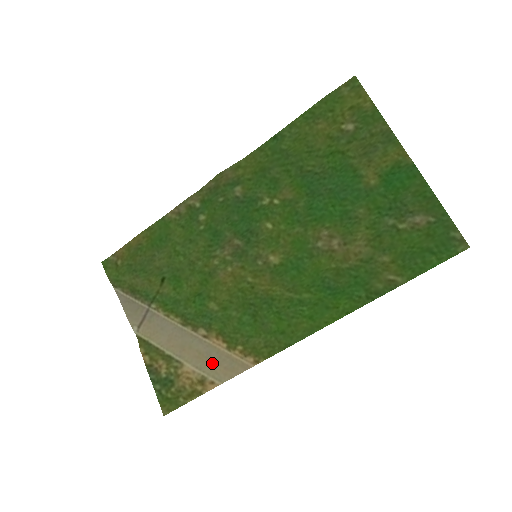
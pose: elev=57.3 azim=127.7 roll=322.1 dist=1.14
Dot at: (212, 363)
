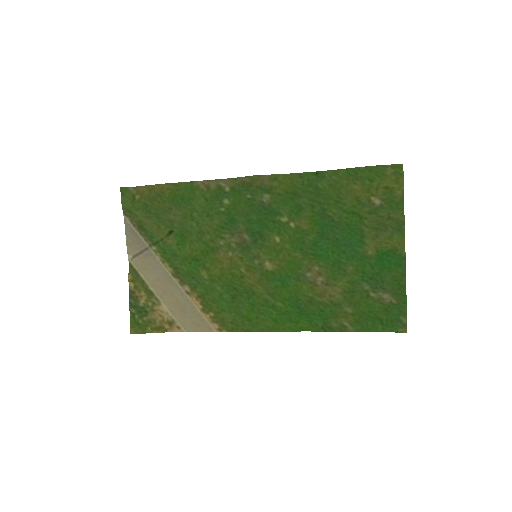
Dot at: (185, 314)
